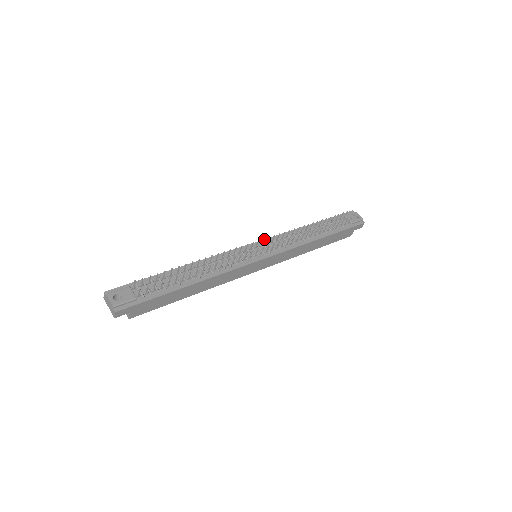
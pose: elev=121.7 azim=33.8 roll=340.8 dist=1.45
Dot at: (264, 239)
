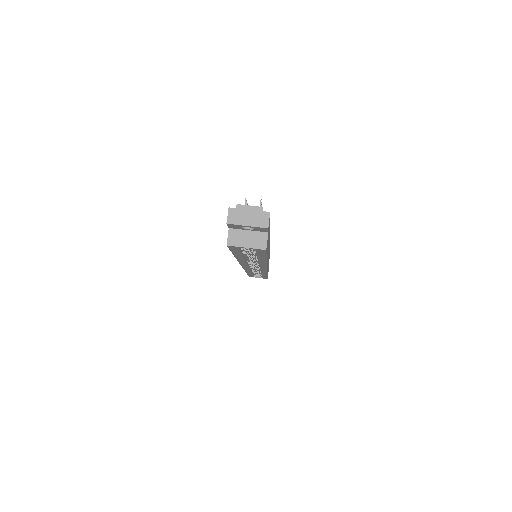
Dot at: occluded
